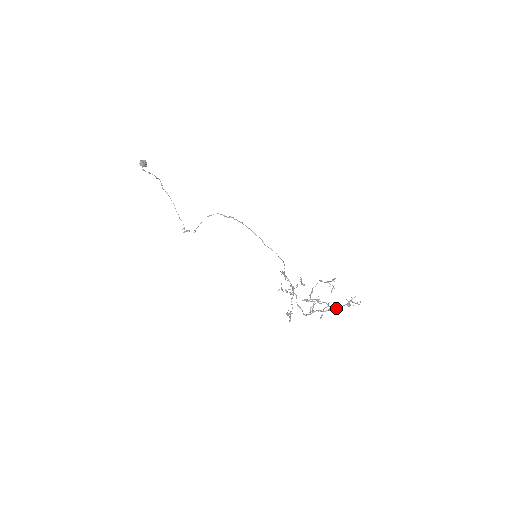
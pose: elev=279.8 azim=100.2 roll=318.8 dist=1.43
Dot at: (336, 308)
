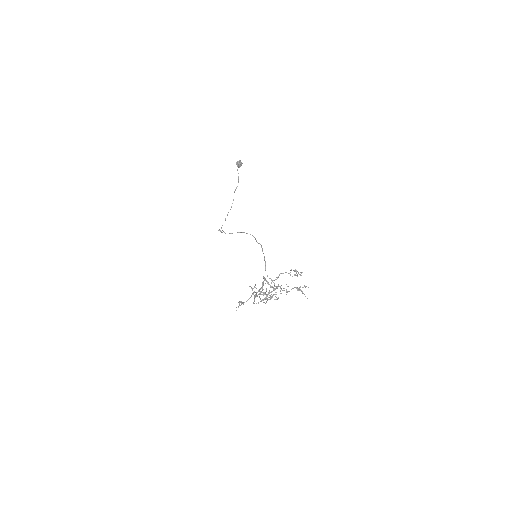
Dot at: occluded
